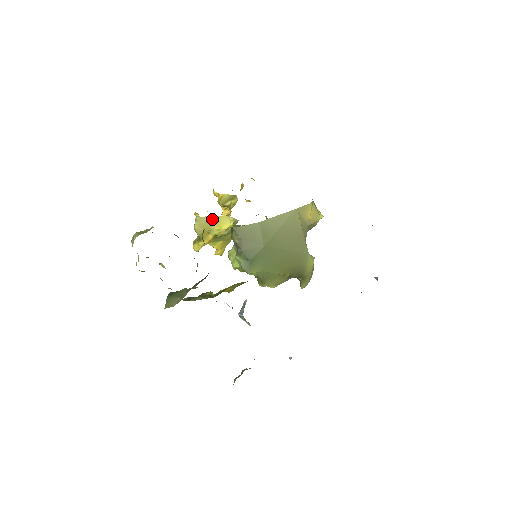
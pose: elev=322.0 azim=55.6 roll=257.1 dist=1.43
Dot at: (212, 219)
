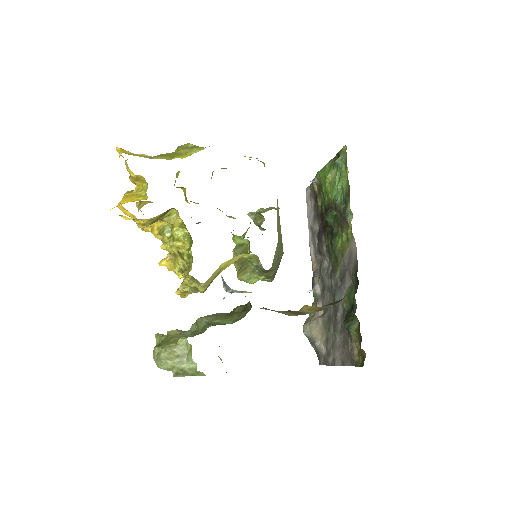
Dot at: (218, 271)
